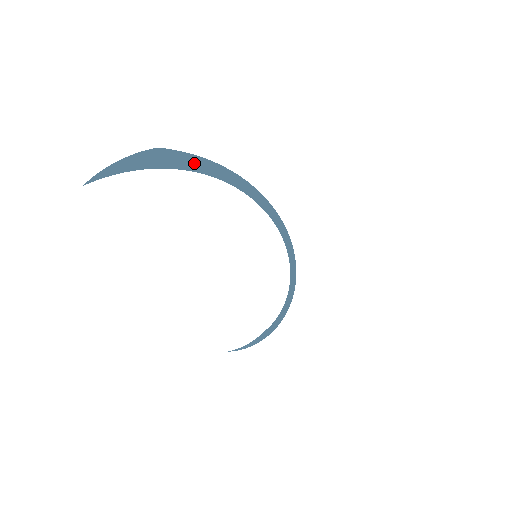
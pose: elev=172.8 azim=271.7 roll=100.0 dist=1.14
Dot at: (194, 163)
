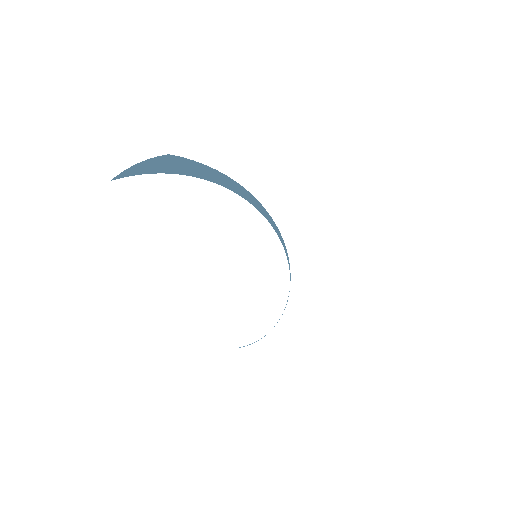
Dot at: (201, 170)
